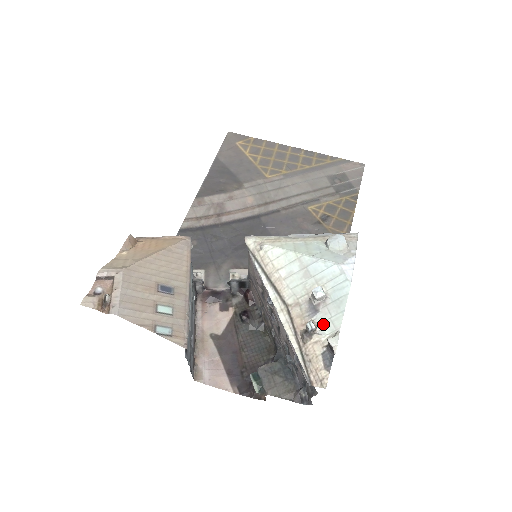
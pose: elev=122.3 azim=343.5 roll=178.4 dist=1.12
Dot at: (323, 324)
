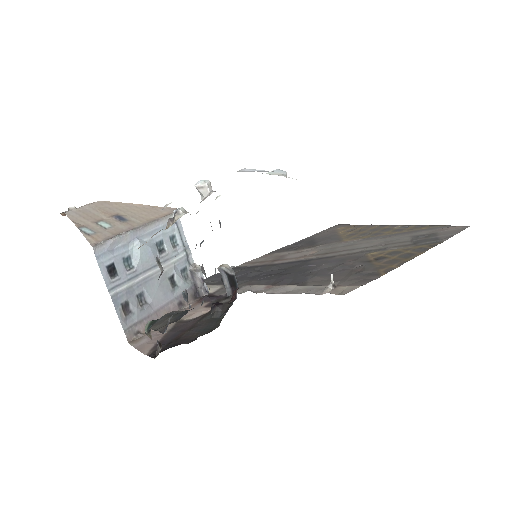
Dot at: occluded
